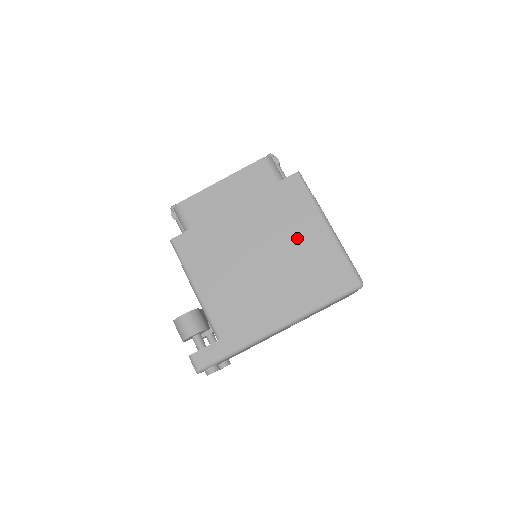
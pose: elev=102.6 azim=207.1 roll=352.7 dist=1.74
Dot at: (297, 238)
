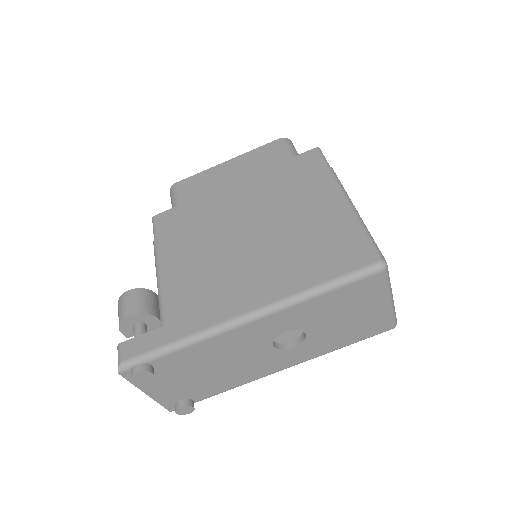
Dot at: (300, 209)
